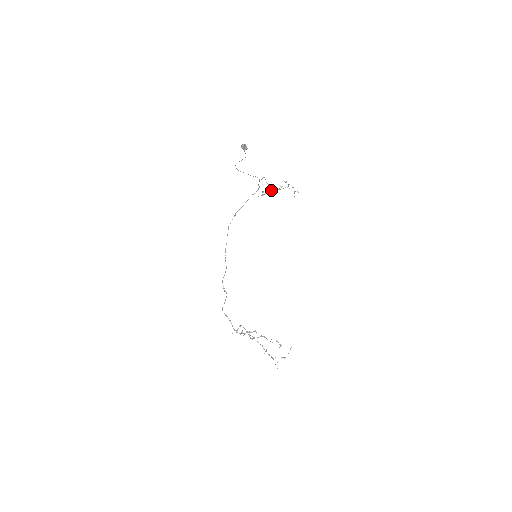
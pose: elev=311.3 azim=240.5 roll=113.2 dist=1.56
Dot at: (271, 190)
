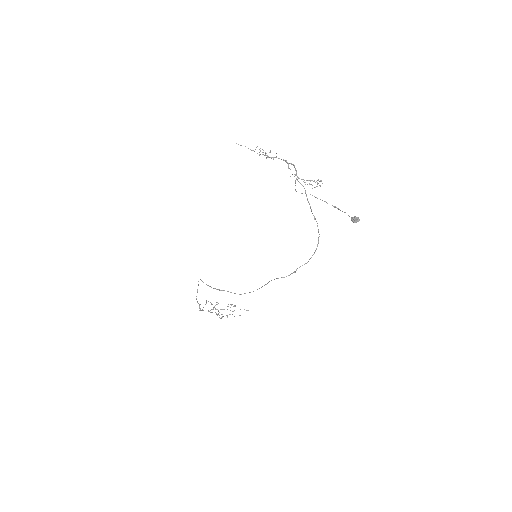
Dot at: (278, 158)
